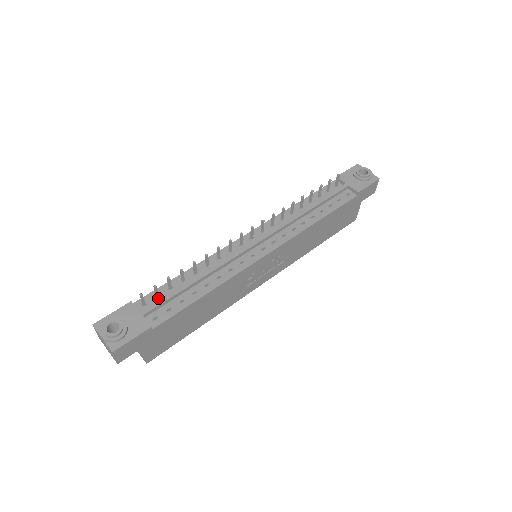
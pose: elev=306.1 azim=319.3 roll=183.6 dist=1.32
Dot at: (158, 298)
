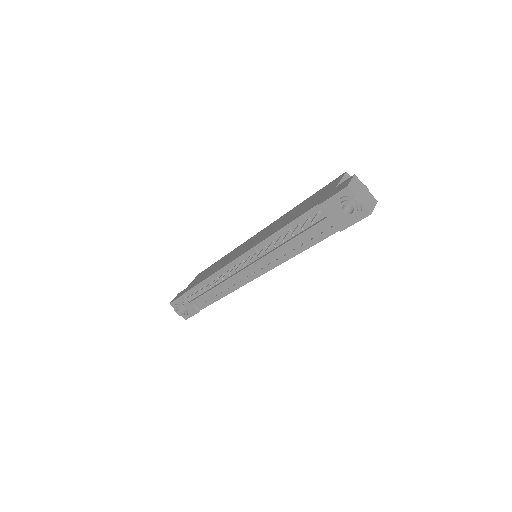
Dot at: occluded
